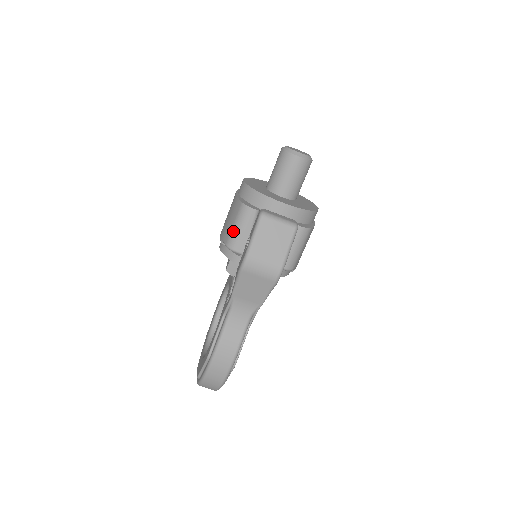
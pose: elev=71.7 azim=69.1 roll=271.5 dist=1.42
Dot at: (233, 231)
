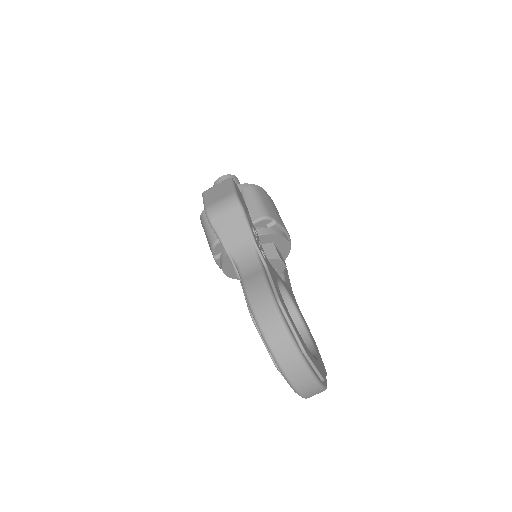
Dot at: (207, 234)
